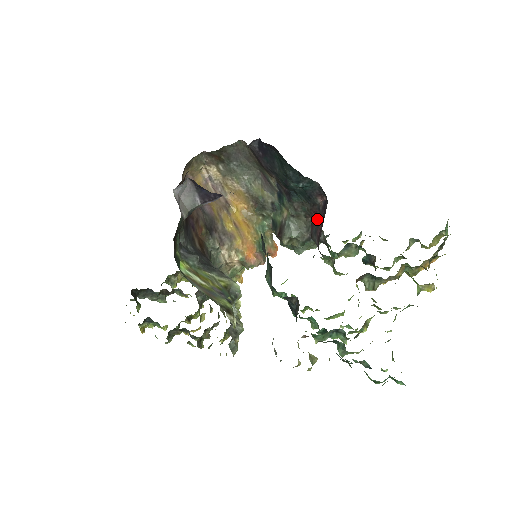
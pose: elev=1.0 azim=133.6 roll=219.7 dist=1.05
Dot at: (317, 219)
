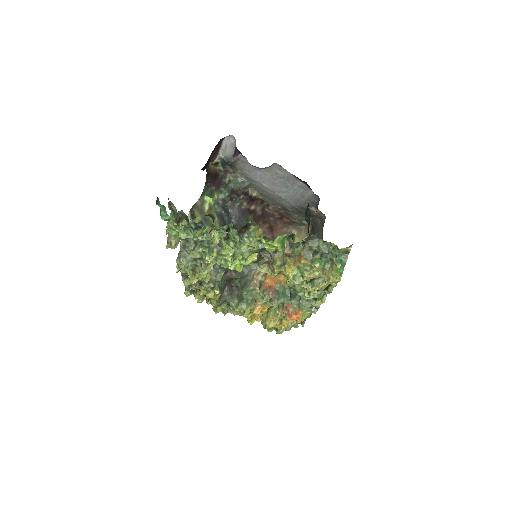
Dot at: occluded
